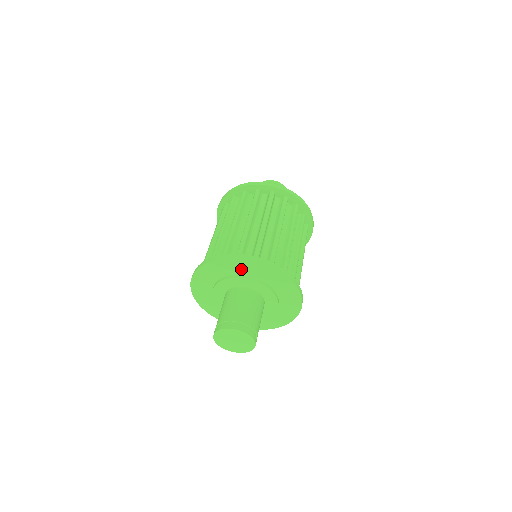
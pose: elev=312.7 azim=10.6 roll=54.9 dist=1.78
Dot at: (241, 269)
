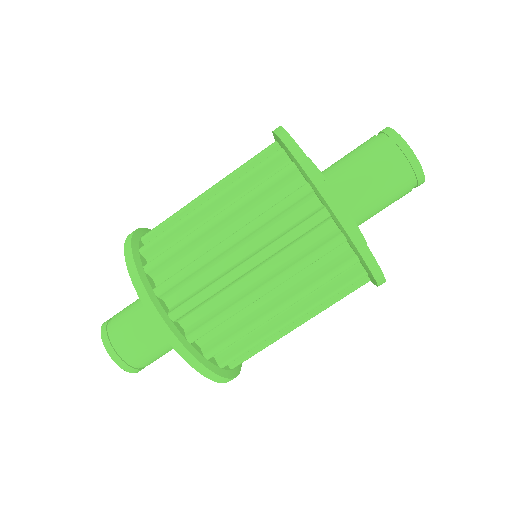
Dot at: occluded
